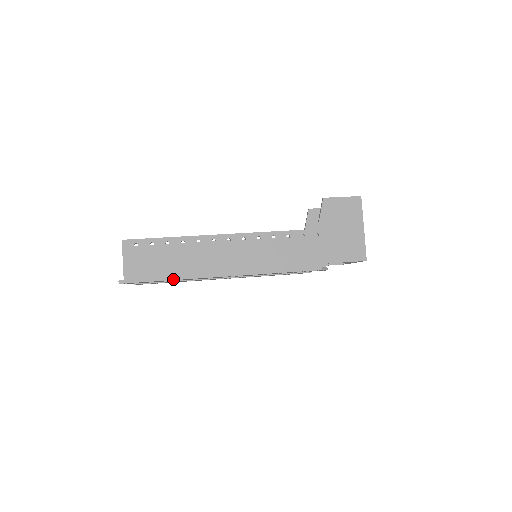
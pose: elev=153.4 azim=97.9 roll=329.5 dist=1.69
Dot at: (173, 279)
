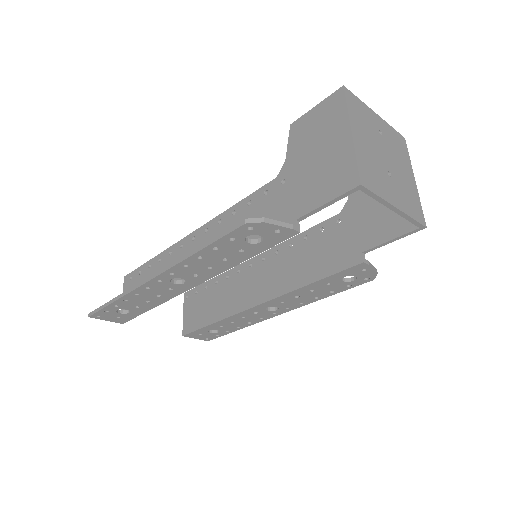
Dot at: (117, 298)
